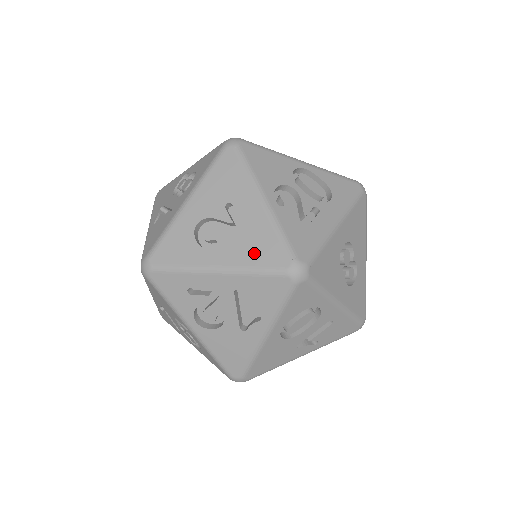
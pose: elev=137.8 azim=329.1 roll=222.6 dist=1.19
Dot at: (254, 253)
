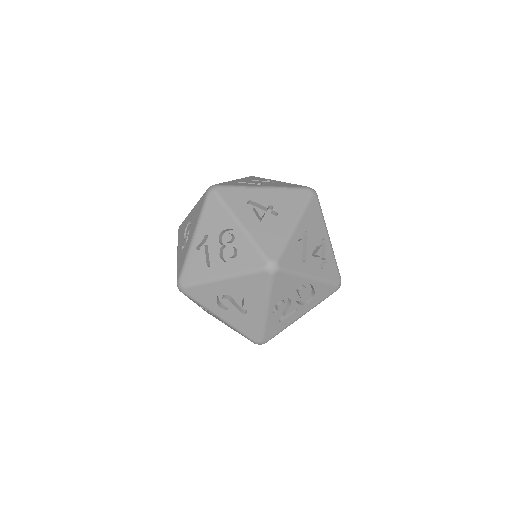
Dot at: (244, 326)
